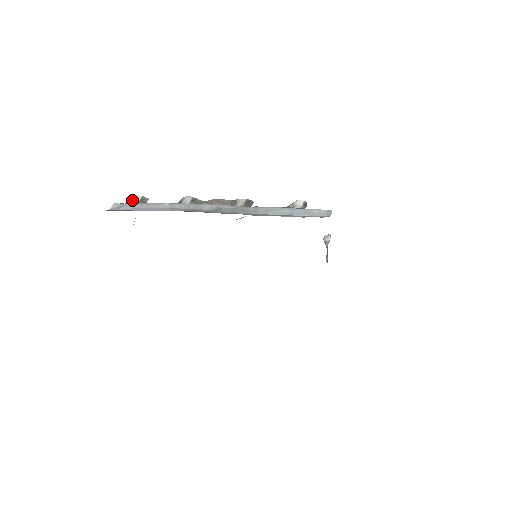
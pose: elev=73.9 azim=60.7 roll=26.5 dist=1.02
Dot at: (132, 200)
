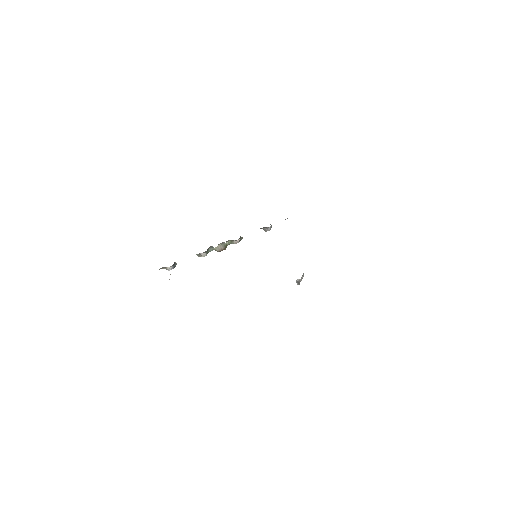
Dot at: occluded
